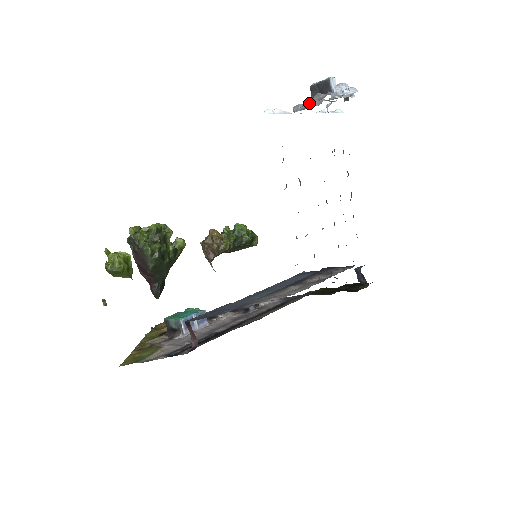
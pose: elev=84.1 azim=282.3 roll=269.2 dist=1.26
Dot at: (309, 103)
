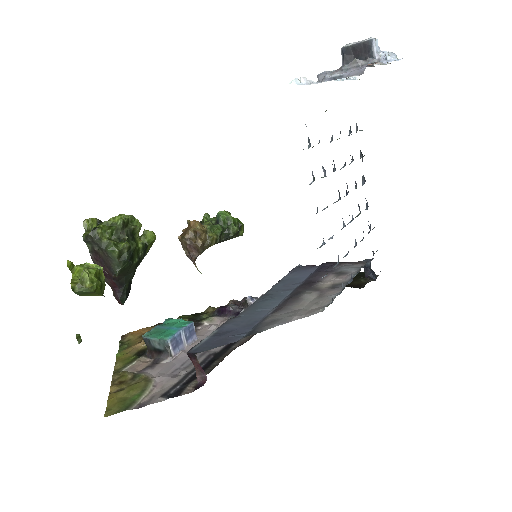
Dot at: (342, 71)
